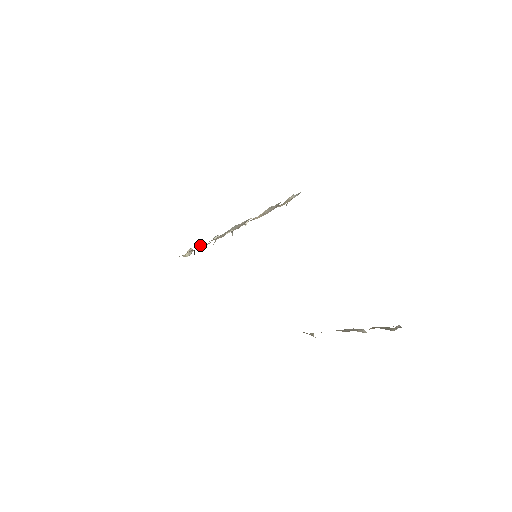
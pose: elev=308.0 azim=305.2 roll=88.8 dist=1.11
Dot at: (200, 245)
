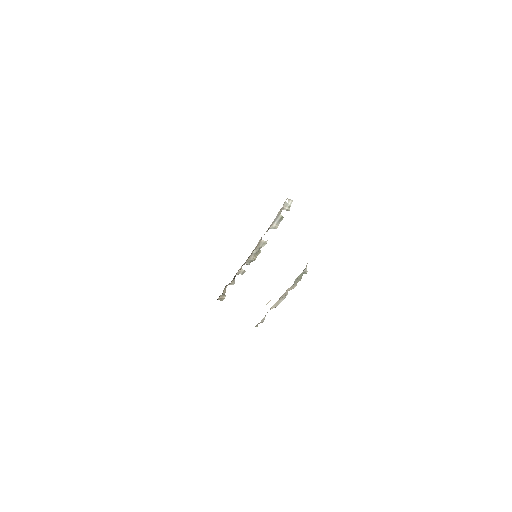
Dot at: (232, 283)
